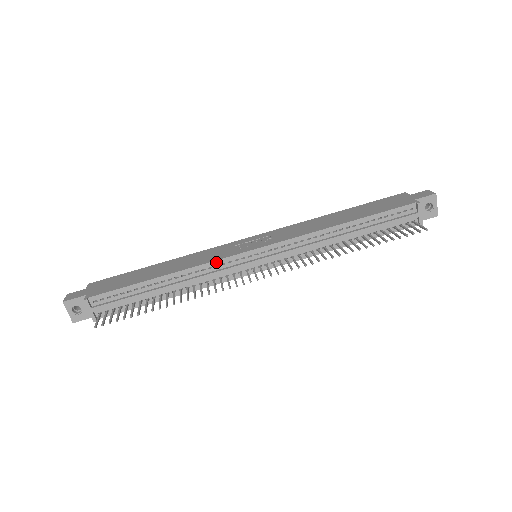
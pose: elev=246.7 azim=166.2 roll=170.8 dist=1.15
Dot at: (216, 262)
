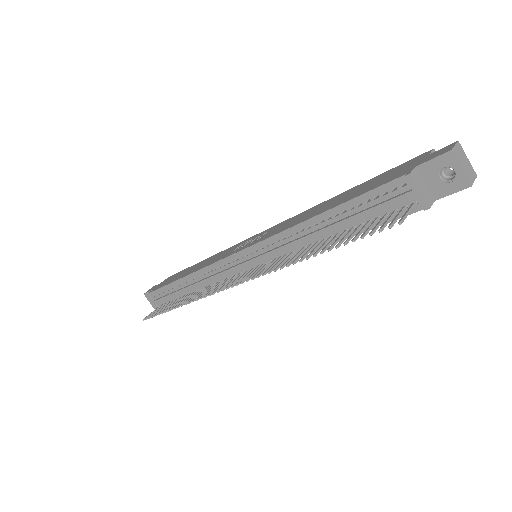
Dot at: (213, 265)
